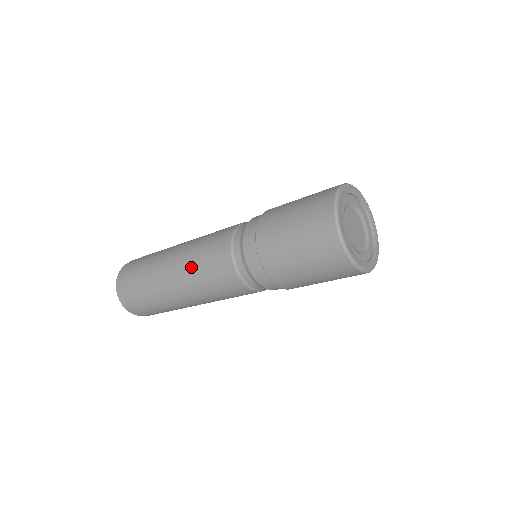
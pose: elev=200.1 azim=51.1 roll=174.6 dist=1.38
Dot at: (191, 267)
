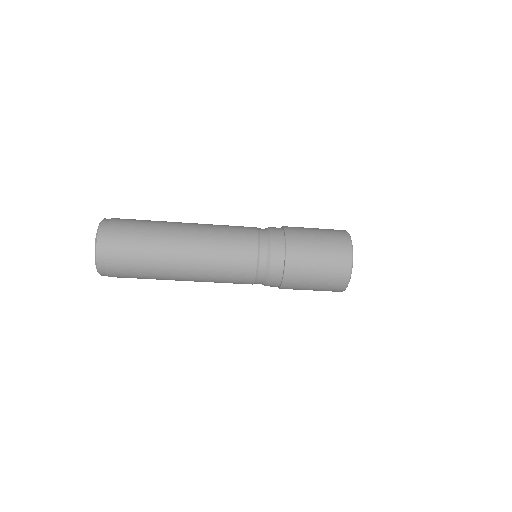
Dot at: (210, 266)
